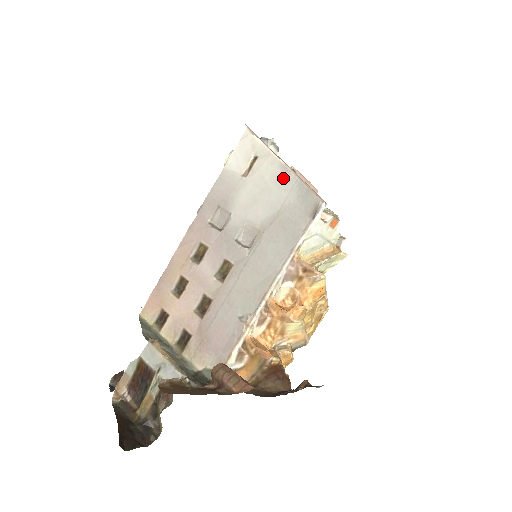
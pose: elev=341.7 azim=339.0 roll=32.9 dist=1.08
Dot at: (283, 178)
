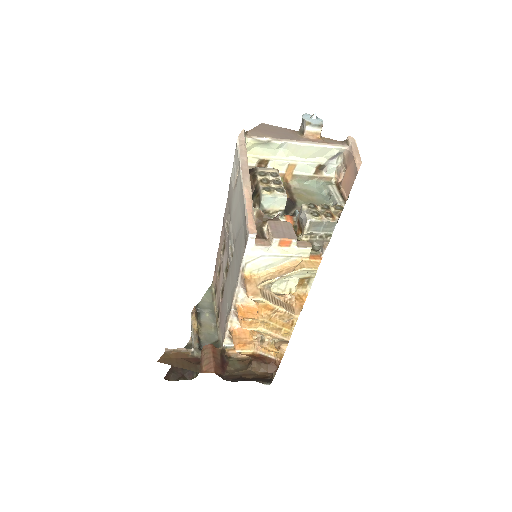
Dot at: (241, 199)
